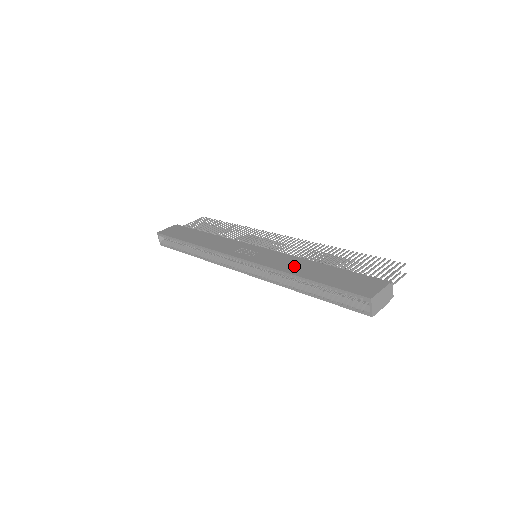
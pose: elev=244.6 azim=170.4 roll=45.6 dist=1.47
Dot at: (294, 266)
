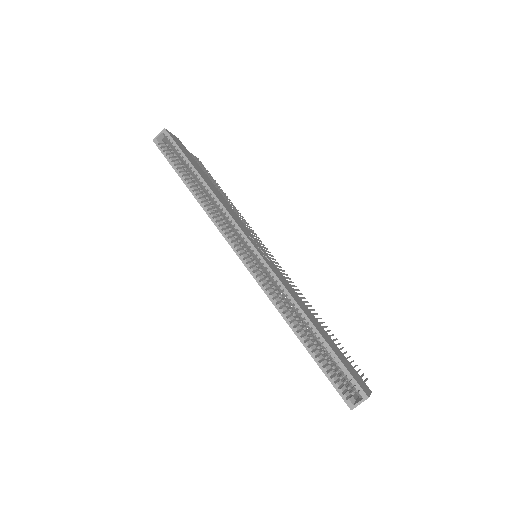
Dot at: (303, 305)
